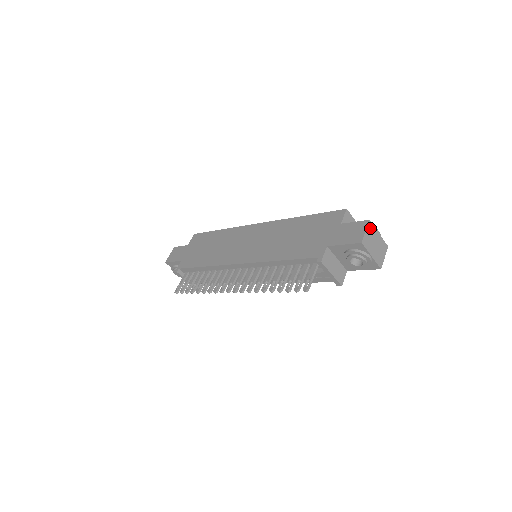
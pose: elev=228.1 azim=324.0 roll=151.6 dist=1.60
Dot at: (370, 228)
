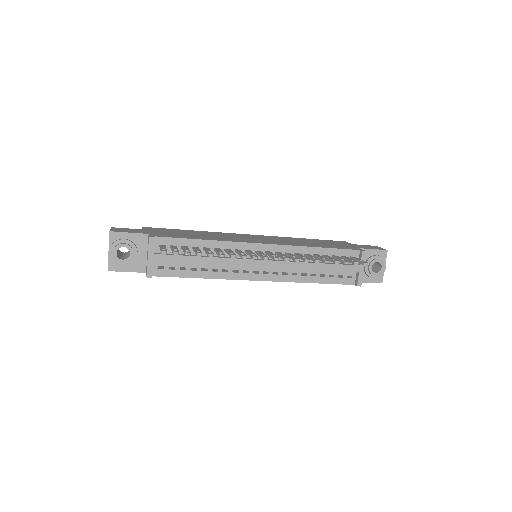
Dot at: occluded
